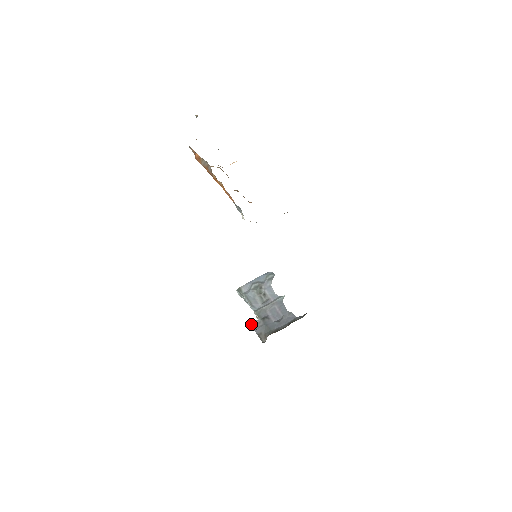
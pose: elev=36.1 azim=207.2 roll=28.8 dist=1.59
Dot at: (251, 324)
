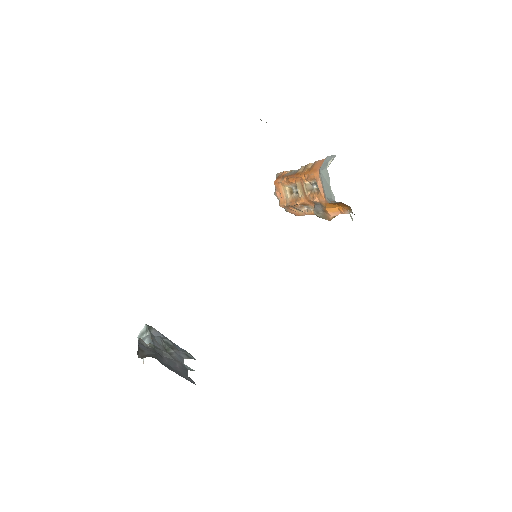
Dot at: (140, 338)
